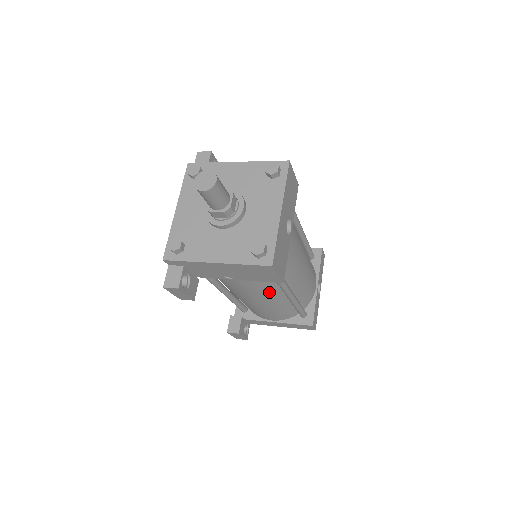
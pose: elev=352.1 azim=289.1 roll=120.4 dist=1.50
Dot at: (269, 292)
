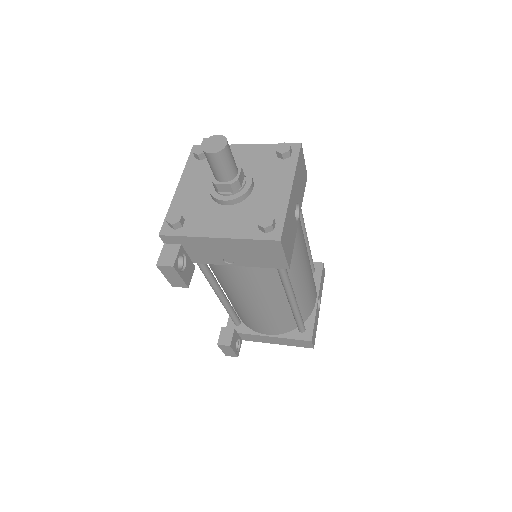
Dot at: (269, 290)
